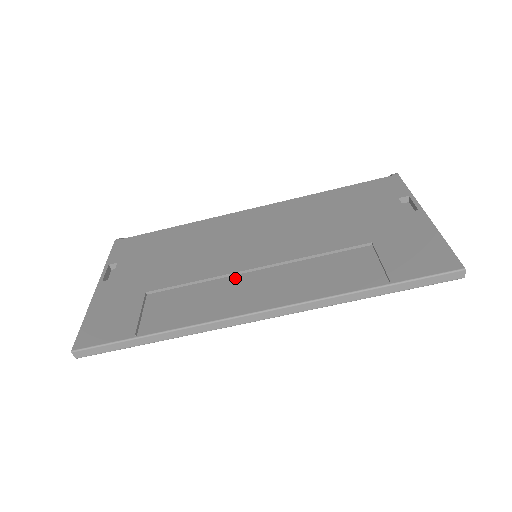
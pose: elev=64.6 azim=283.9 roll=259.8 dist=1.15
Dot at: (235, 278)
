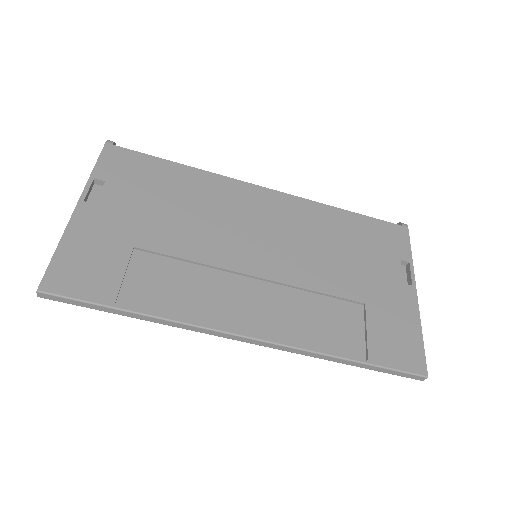
Dot at: (231, 277)
